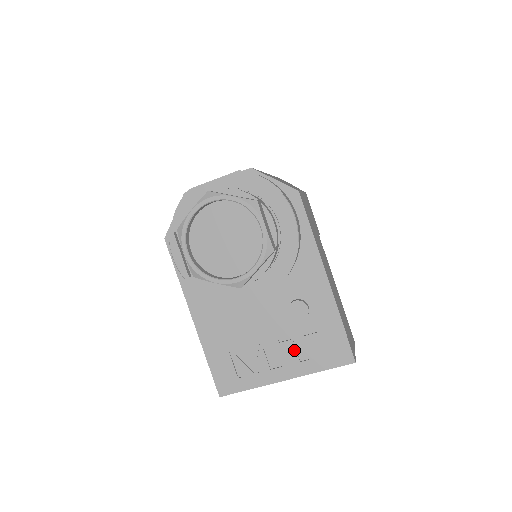
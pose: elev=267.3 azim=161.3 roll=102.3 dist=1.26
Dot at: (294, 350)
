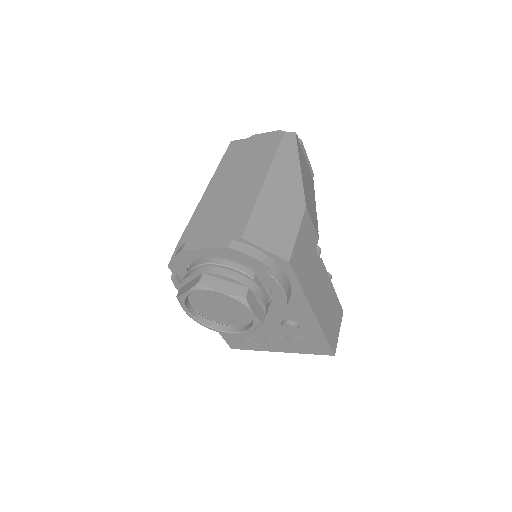
Dot at: (287, 341)
